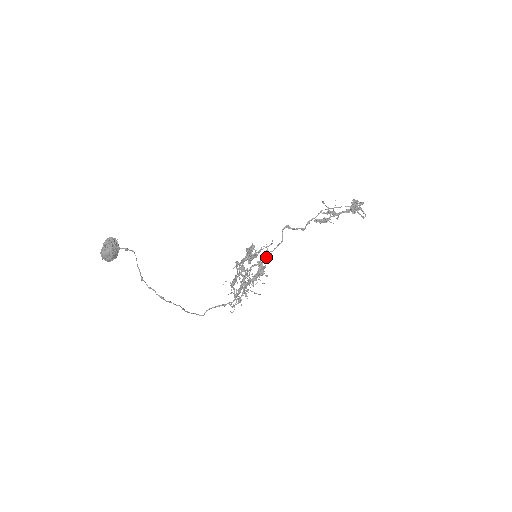
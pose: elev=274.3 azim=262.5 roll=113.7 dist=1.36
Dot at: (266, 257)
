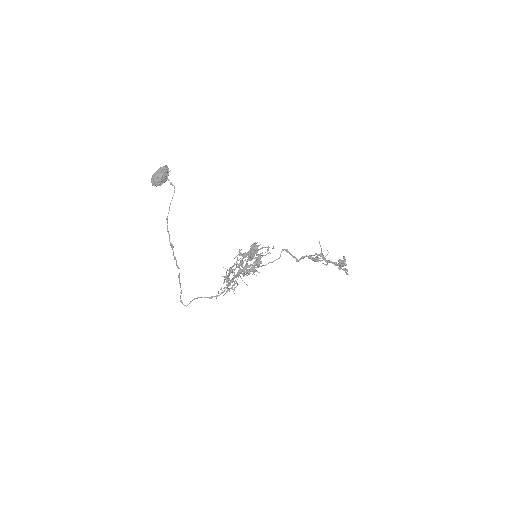
Dot at: (262, 265)
